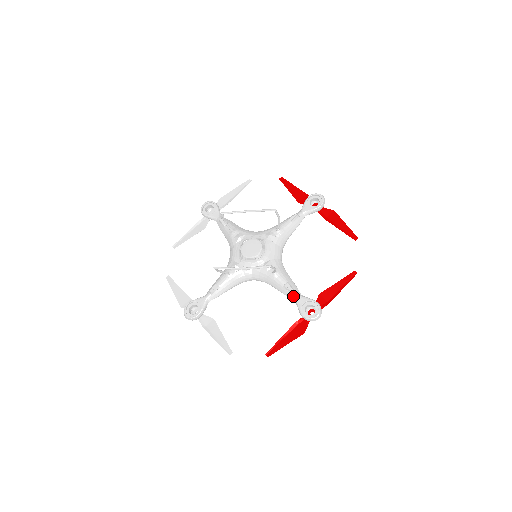
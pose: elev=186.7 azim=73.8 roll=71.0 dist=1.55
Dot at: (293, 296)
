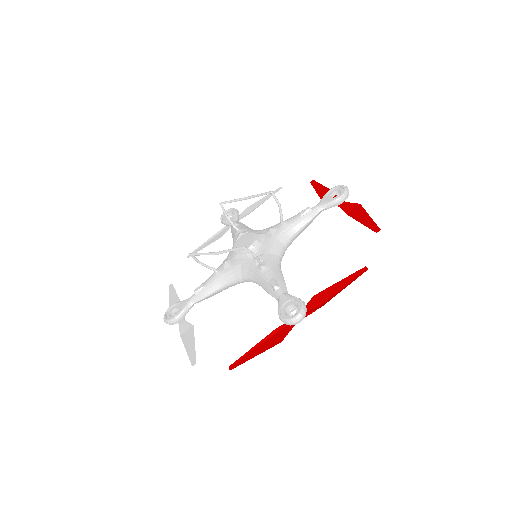
Dot at: (276, 294)
